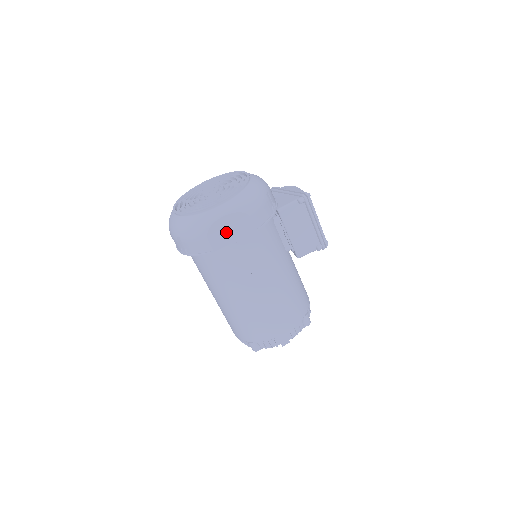
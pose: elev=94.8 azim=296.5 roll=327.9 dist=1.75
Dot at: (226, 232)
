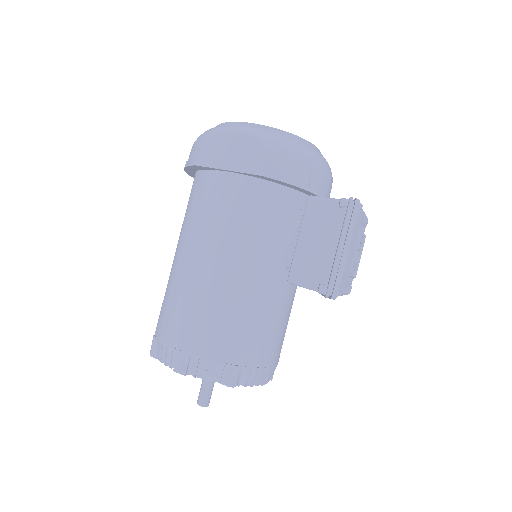
Dot at: (226, 151)
